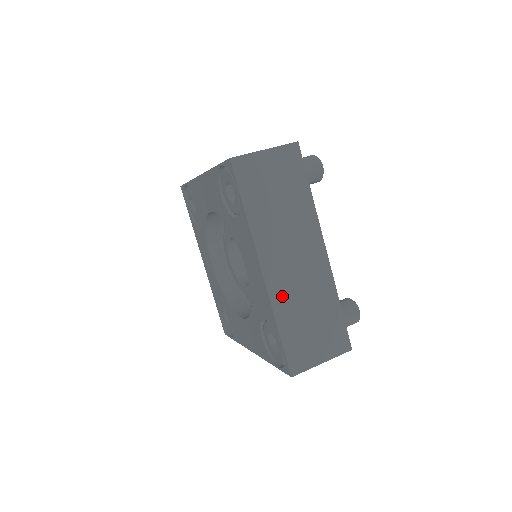
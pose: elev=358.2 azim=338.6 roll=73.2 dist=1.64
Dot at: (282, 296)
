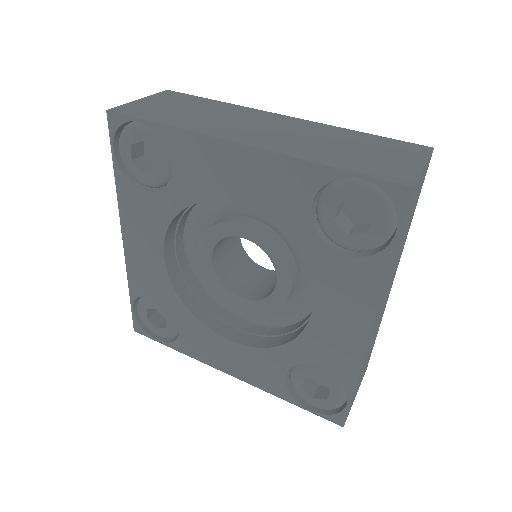
Dot at: occluded
